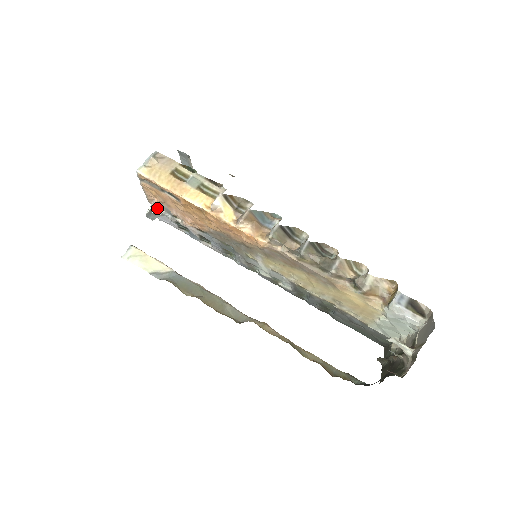
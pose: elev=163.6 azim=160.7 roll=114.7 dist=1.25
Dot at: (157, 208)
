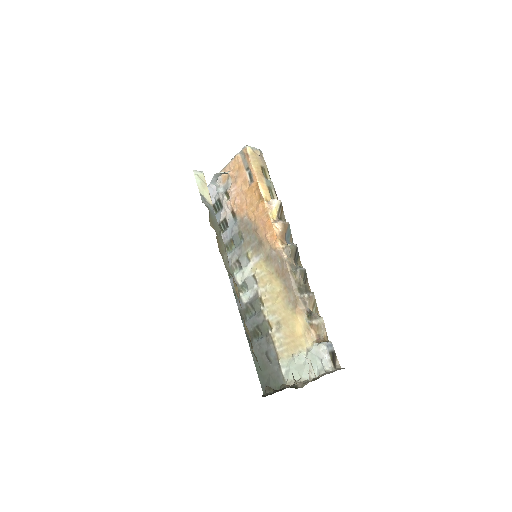
Dot at: (219, 180)
